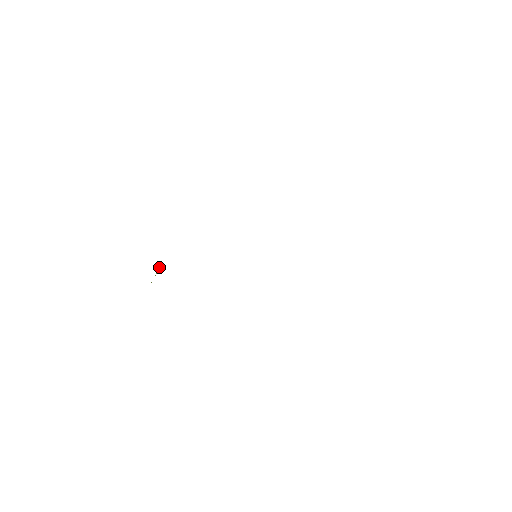
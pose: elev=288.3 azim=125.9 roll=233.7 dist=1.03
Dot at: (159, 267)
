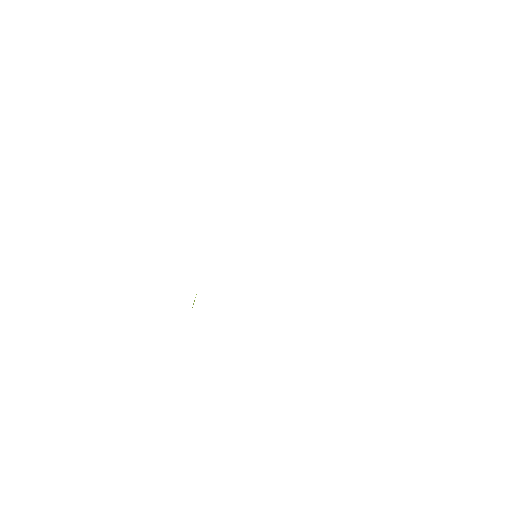
Dot at: occluded
